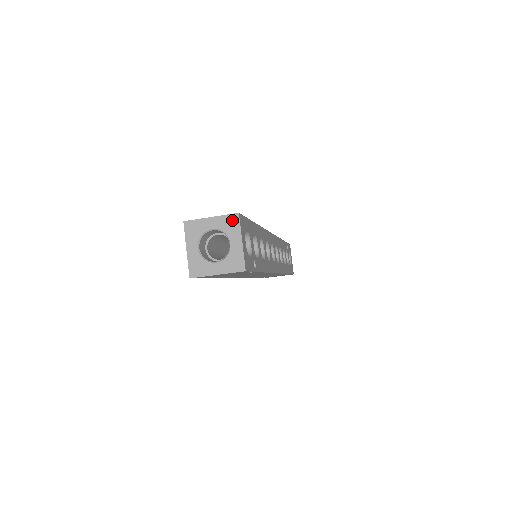
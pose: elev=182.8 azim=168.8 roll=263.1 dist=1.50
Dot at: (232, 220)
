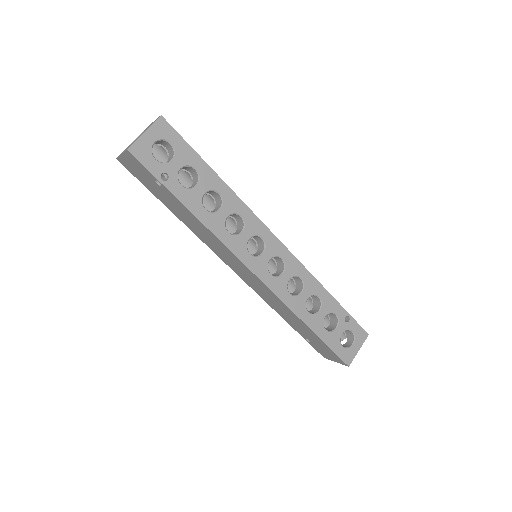
Dot at: (156, 120)
